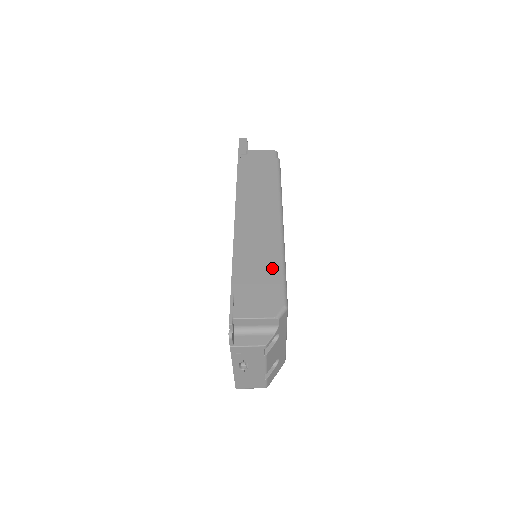
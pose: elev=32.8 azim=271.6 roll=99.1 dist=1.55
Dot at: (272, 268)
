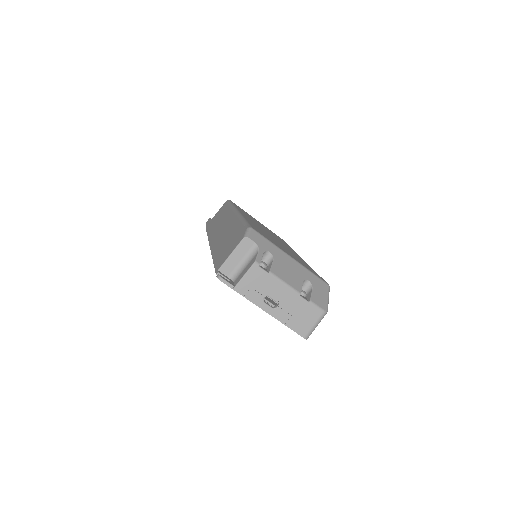
Dot at: (235, 228)
